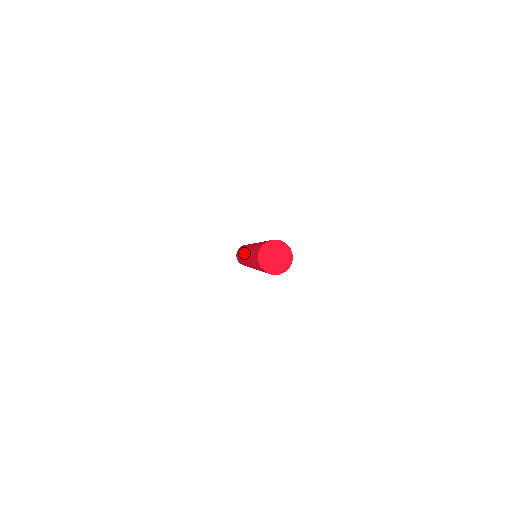
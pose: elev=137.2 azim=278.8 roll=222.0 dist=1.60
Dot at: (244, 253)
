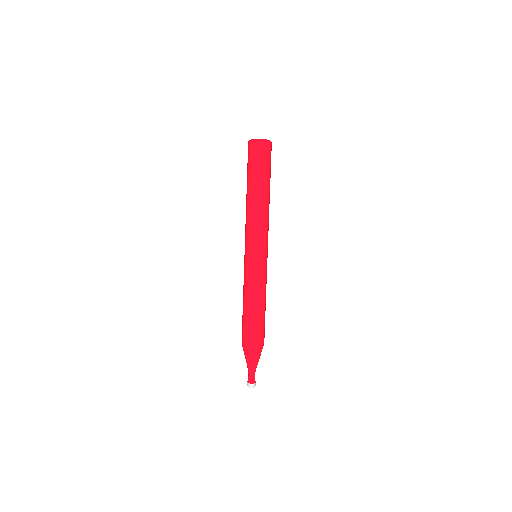
Dot at: (246, 246)
